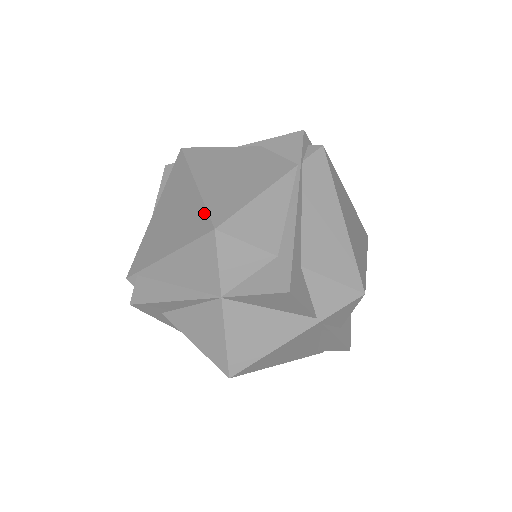
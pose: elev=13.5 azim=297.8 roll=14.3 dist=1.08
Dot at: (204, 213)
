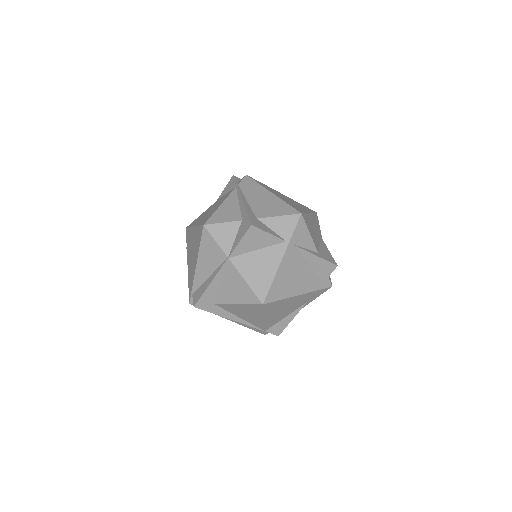
Dot at: (199, 228)
